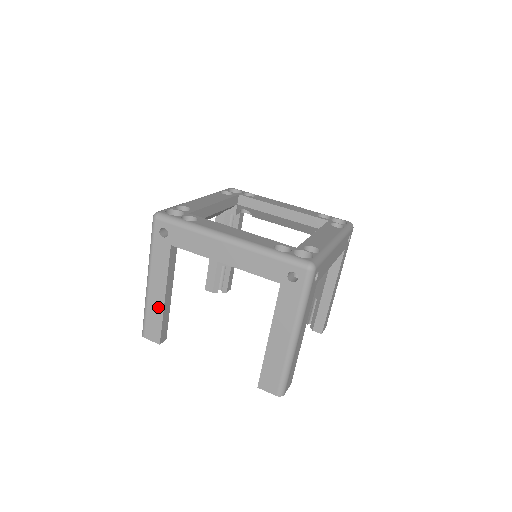
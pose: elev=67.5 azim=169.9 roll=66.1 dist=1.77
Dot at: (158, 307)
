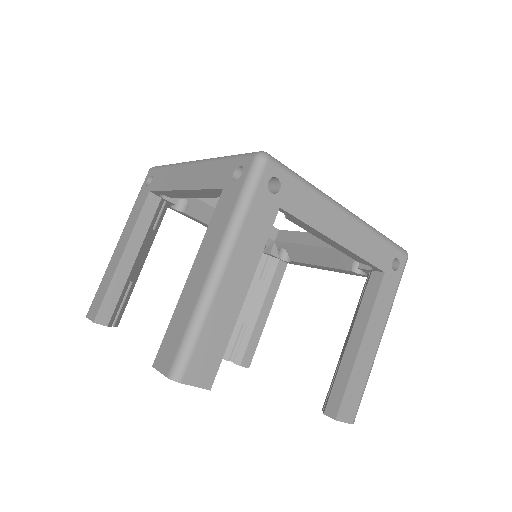
Dot at: (112, 270)
